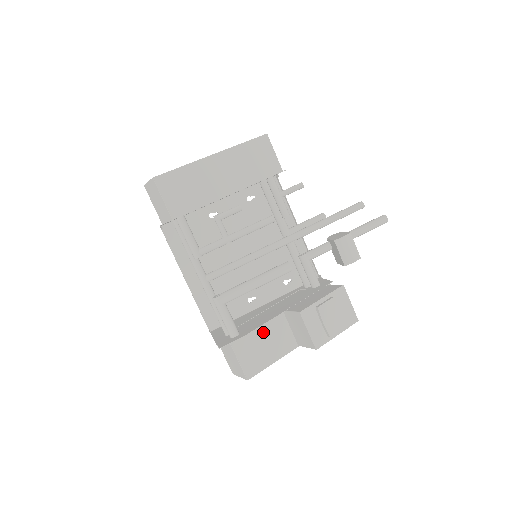
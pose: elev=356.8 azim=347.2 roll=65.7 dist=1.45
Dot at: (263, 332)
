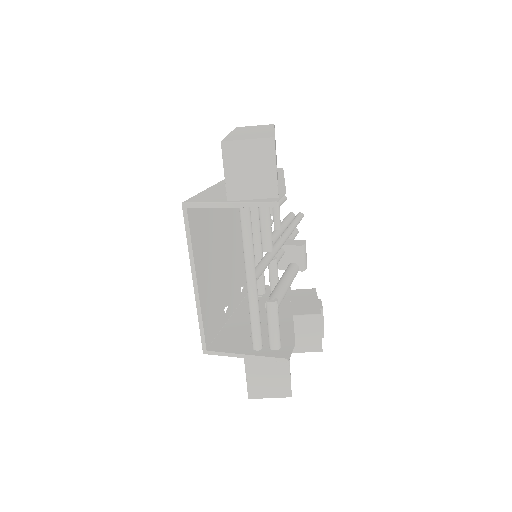
Dot at: occluded
